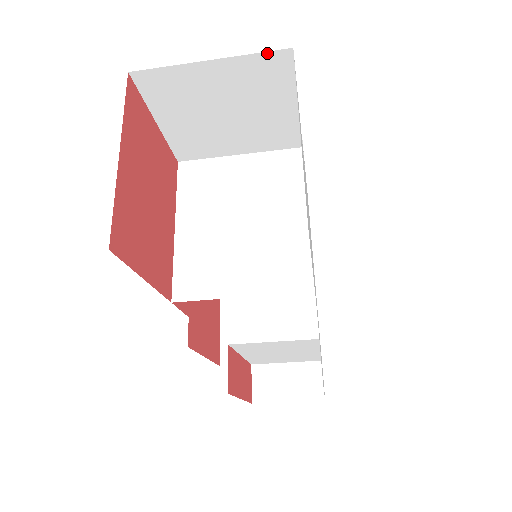
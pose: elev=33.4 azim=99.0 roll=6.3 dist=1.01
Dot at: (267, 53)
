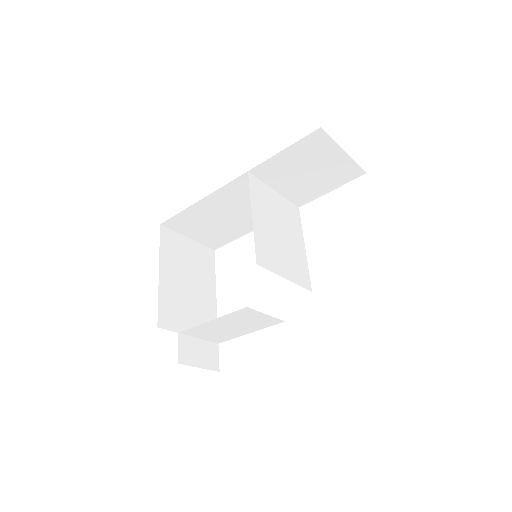
Dot at: (360, 167)
